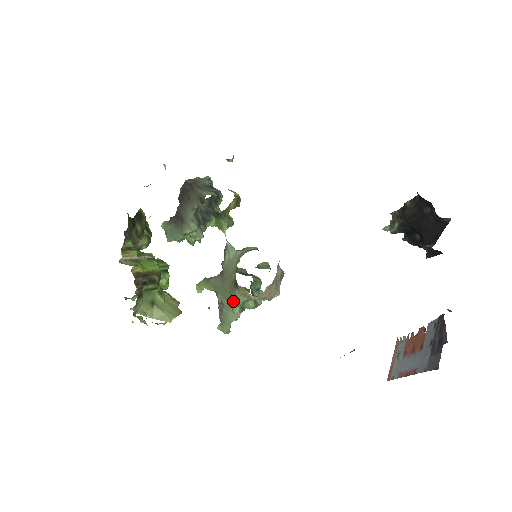
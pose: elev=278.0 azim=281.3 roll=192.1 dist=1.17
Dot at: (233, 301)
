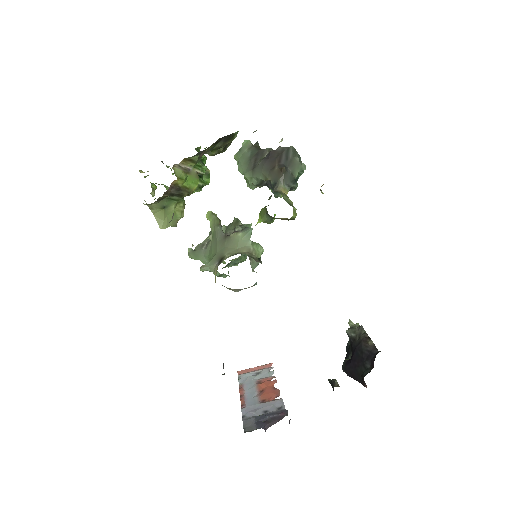
Dot at: (208, 263)
